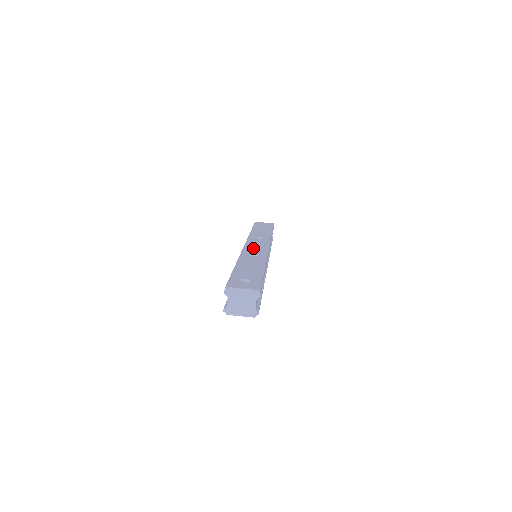
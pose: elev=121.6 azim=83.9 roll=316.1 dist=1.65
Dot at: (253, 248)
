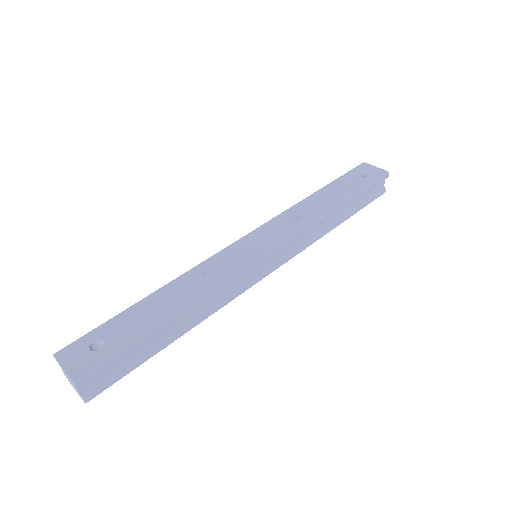
Dot at: (238, 250)
